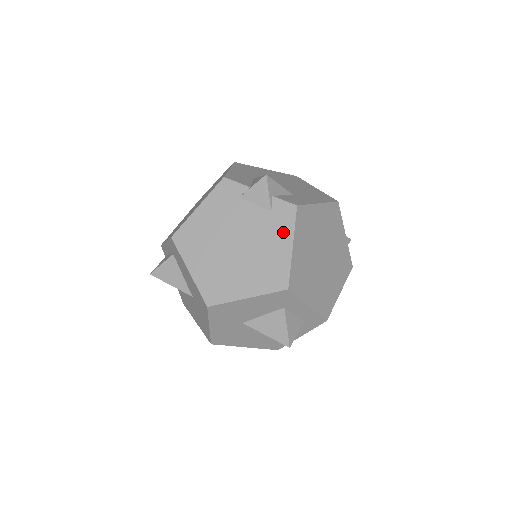
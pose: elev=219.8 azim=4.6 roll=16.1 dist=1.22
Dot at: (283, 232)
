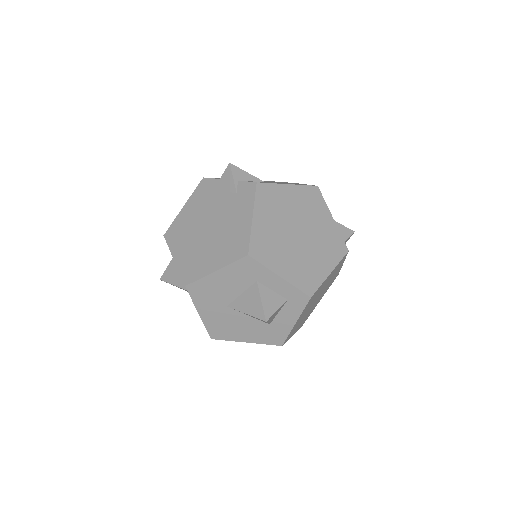
Dot at: (245, 207)
